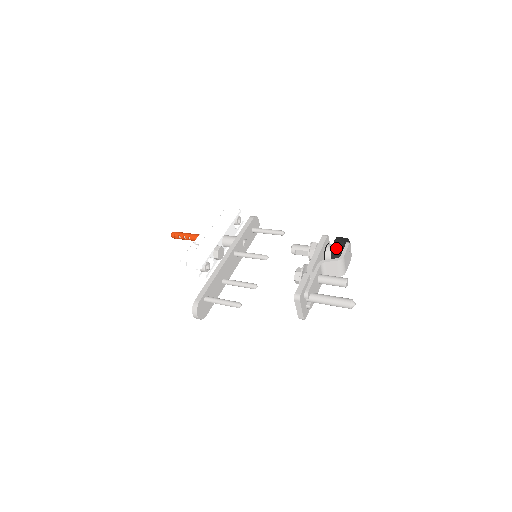
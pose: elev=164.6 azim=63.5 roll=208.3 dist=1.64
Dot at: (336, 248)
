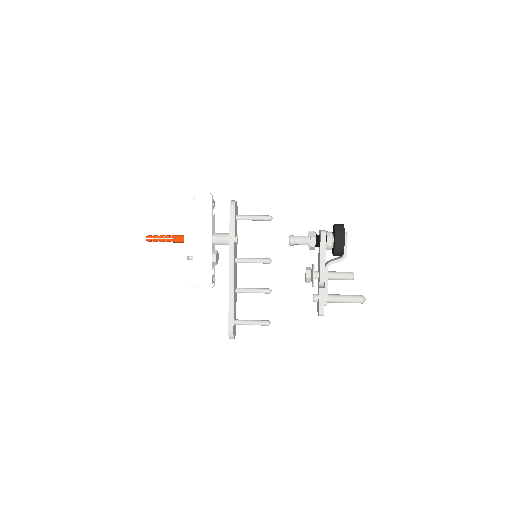
Dot at: (338, 248)
